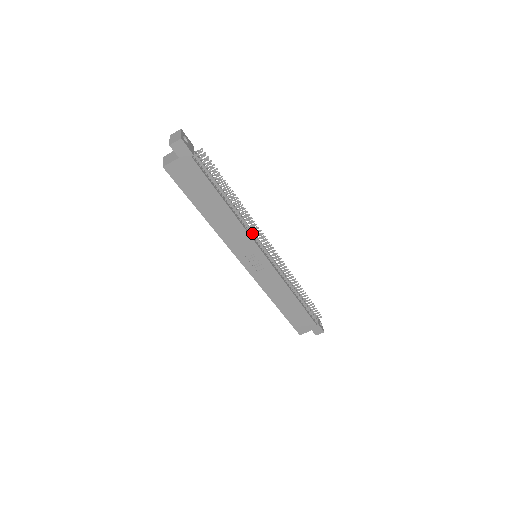
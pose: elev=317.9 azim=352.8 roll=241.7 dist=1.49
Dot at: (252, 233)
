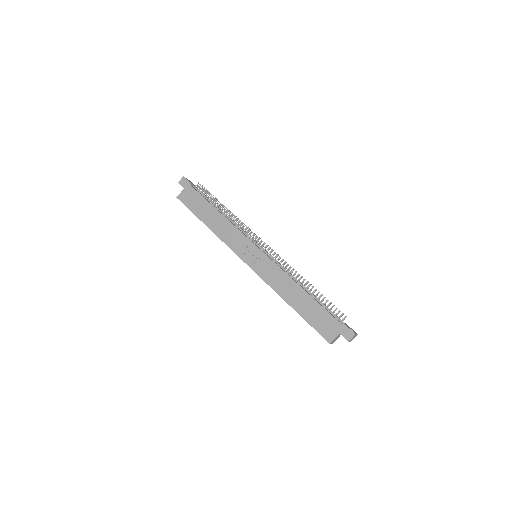
Dot at: (245, 234)
